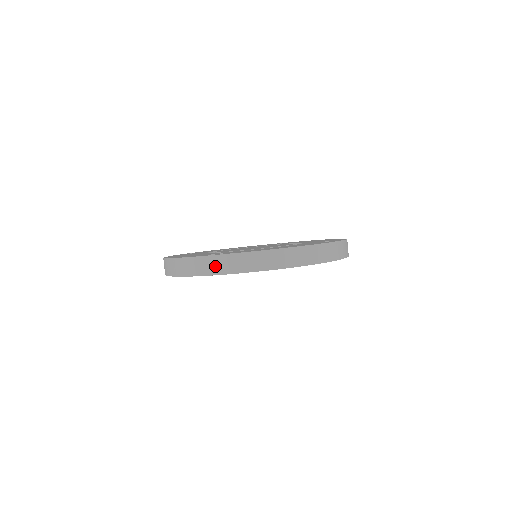
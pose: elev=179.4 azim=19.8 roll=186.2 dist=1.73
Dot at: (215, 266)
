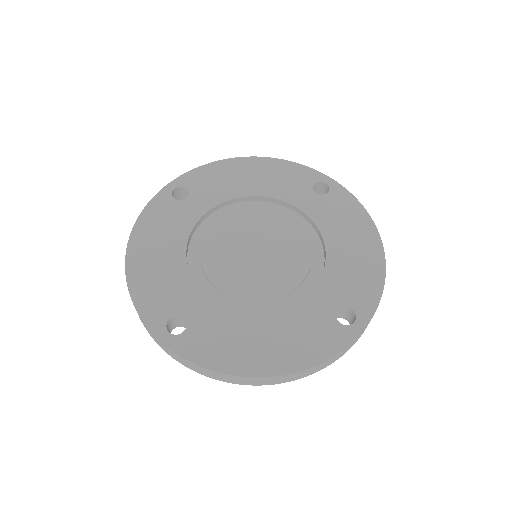
Dot at: (168, 352)
